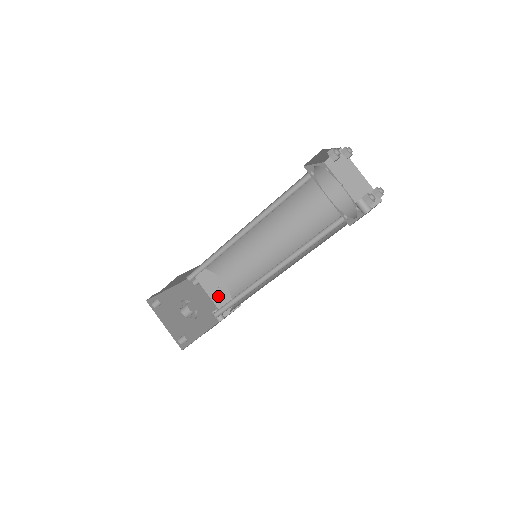
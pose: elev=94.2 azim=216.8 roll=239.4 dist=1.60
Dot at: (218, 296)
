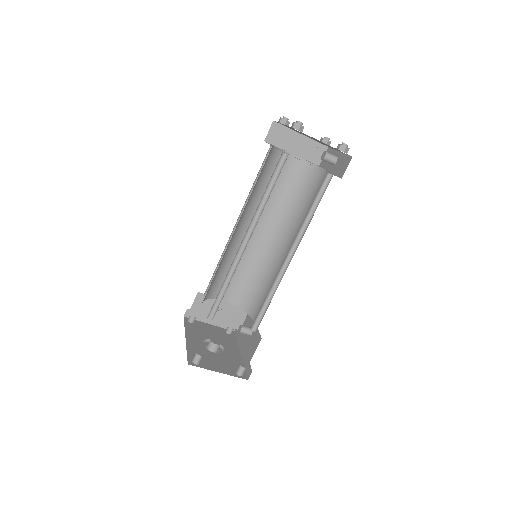
Dot at: (224, 317)
